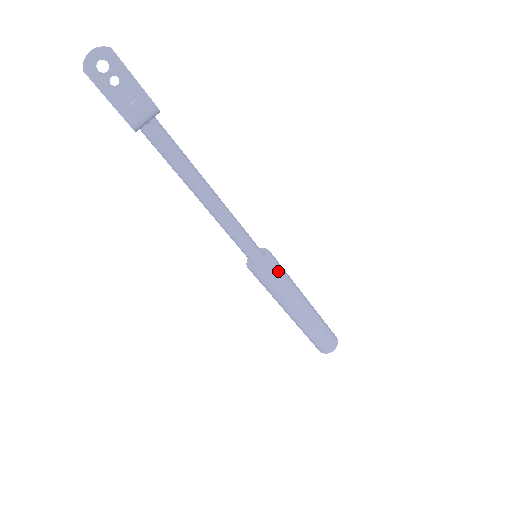
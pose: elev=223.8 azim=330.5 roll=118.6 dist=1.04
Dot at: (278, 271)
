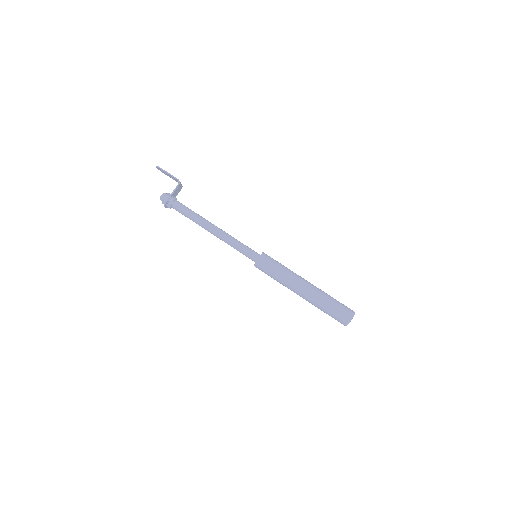
Dot at: occluded
